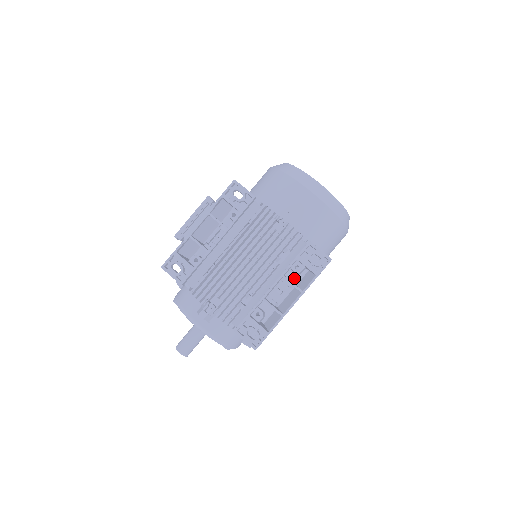
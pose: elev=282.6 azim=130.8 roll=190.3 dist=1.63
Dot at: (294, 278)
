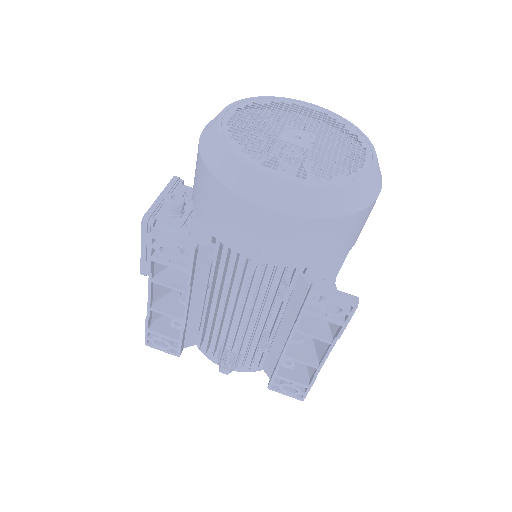
Dot at: occluded
